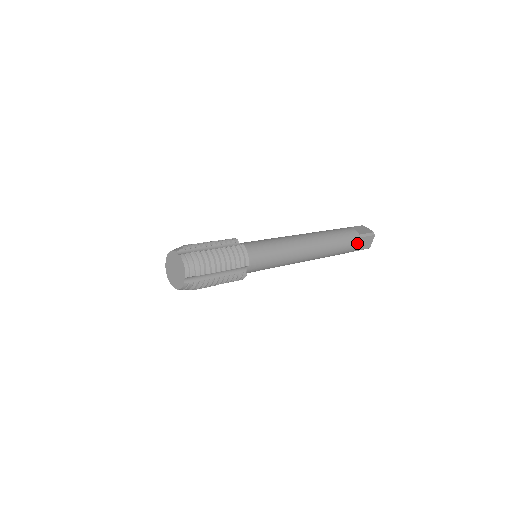
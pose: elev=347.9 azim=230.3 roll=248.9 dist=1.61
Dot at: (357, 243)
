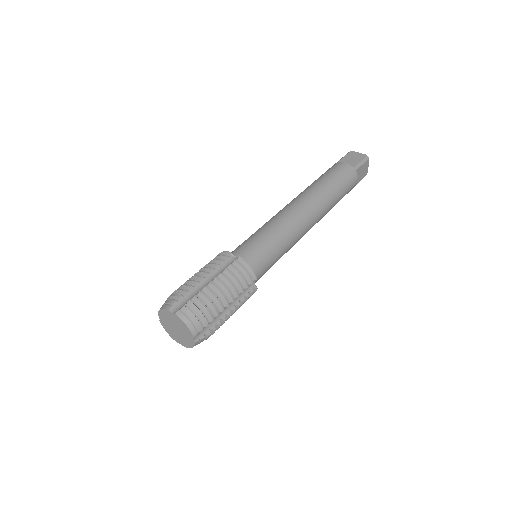
Dot at: (355, 179)
